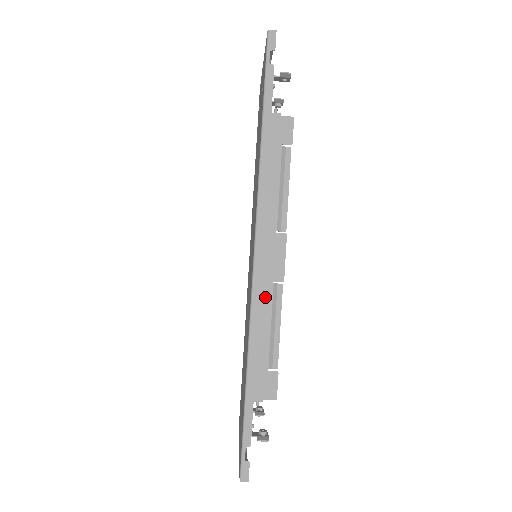
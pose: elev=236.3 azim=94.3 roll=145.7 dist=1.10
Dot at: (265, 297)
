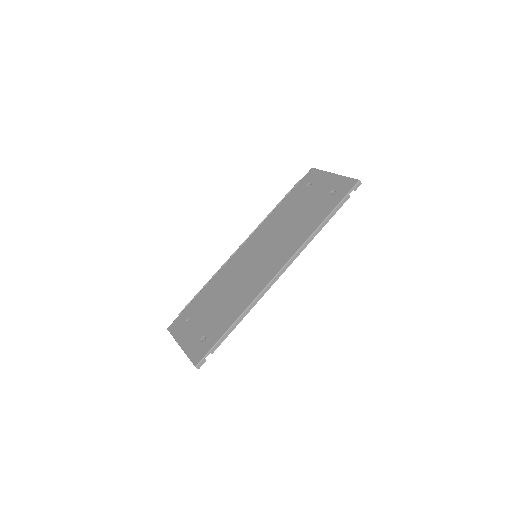
Dot at: occluded
